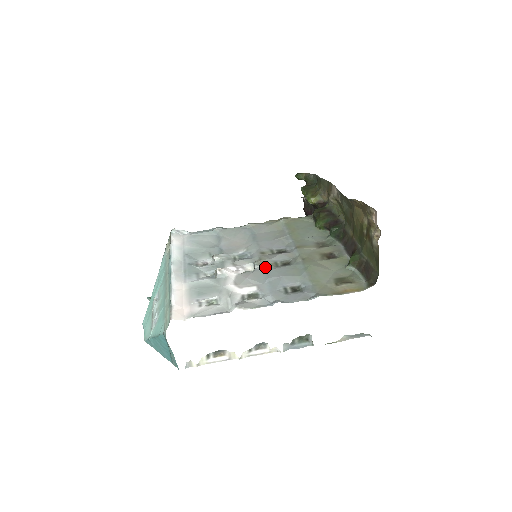
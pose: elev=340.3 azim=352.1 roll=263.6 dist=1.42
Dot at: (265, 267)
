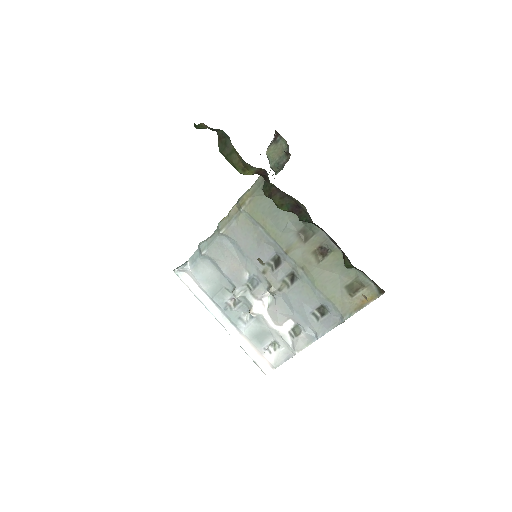
Dot at: (280, 293)
